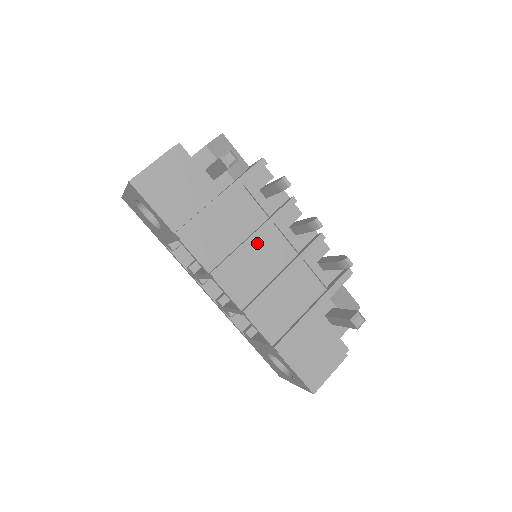
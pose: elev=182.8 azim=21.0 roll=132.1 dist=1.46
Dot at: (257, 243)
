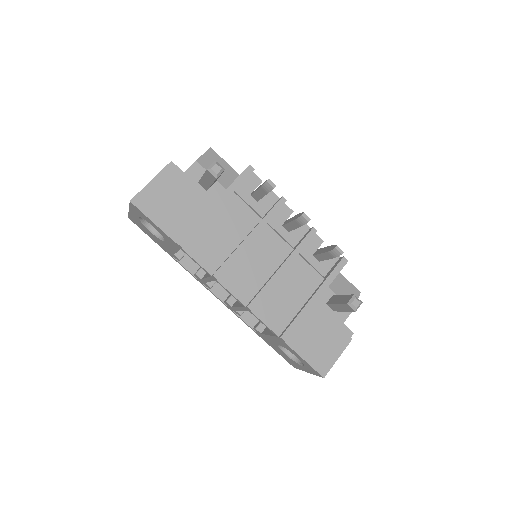
Dot at: (253, 243)
